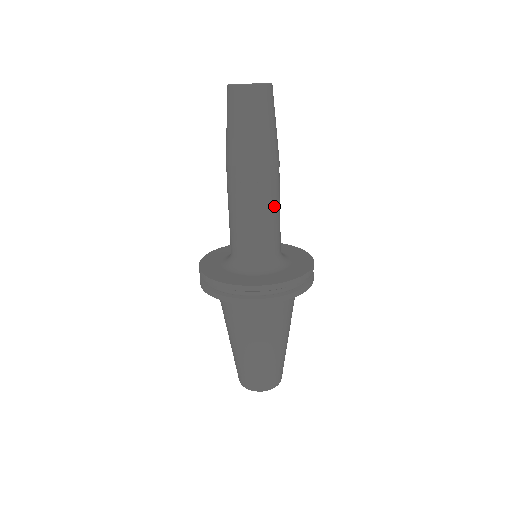
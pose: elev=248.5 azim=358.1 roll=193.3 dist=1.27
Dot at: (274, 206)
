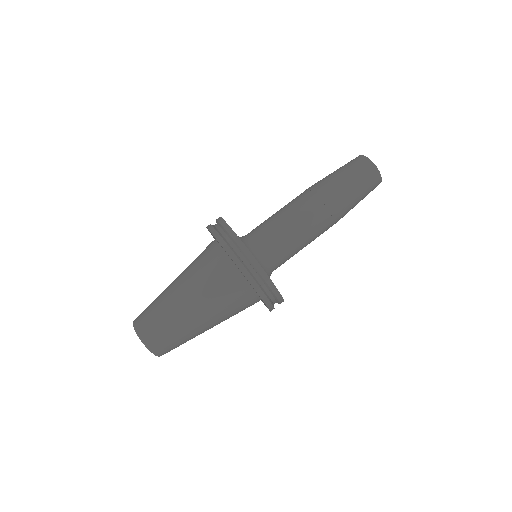
Dot at: (296, 220)
